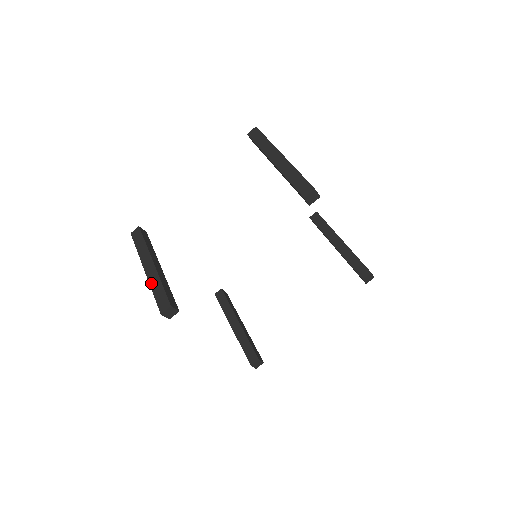
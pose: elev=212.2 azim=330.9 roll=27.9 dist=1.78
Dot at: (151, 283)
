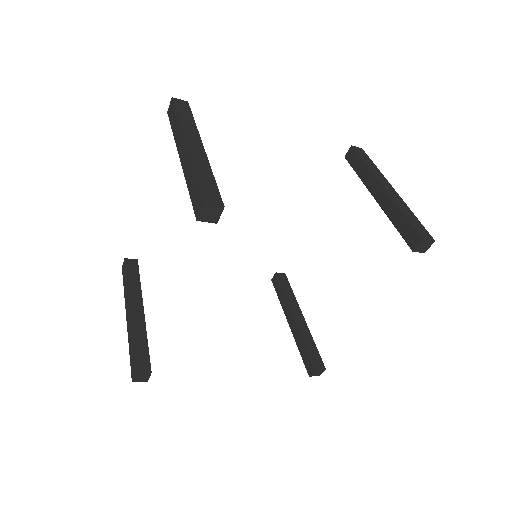
Dot at: (128, 337)
